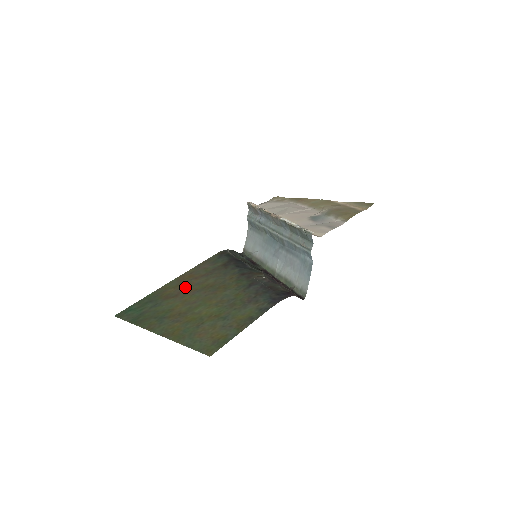
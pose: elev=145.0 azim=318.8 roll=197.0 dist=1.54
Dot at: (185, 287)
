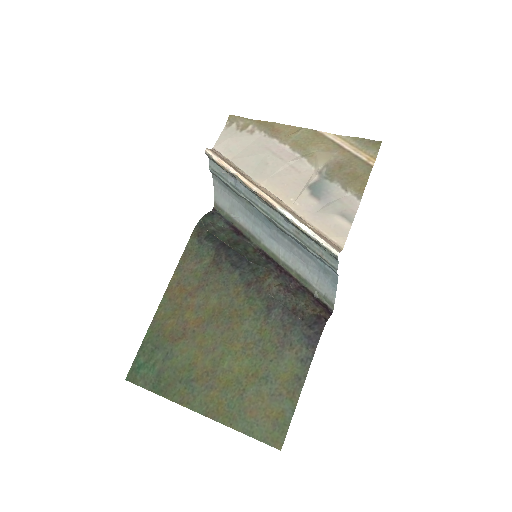
Dot at: (186, 316)
